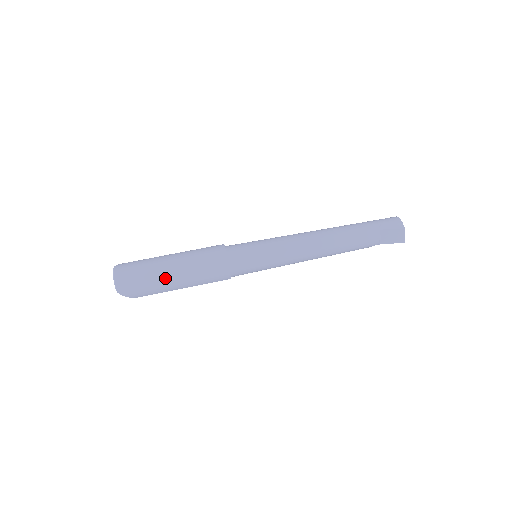
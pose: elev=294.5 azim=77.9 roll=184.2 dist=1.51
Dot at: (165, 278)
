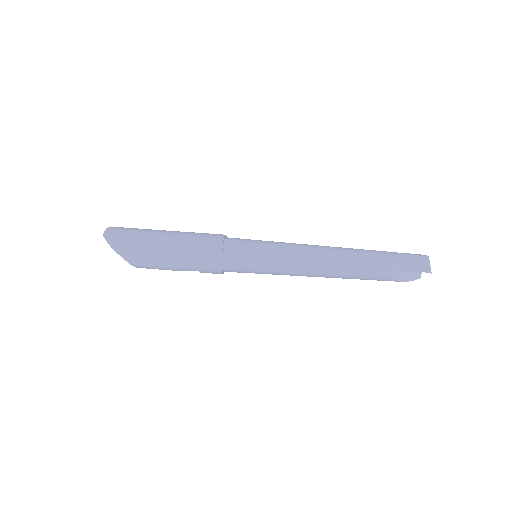
Dot at: (155, 235)
